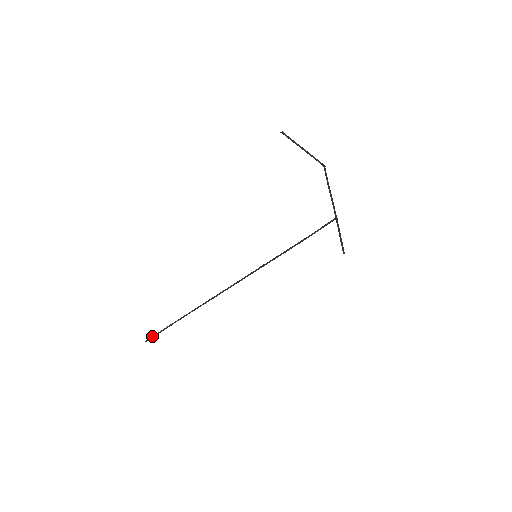
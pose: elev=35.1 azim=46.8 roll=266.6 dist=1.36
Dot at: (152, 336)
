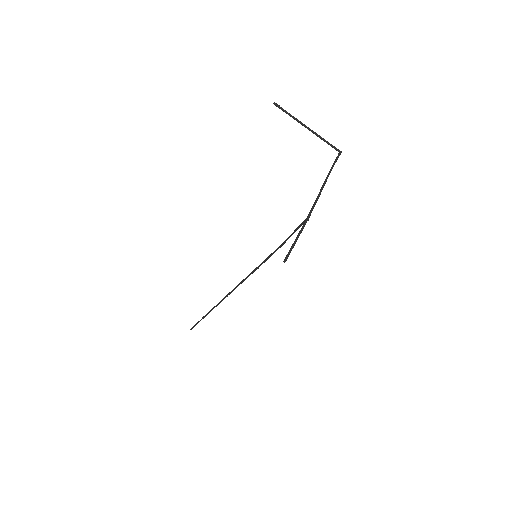
Dot at: (194, 325)
